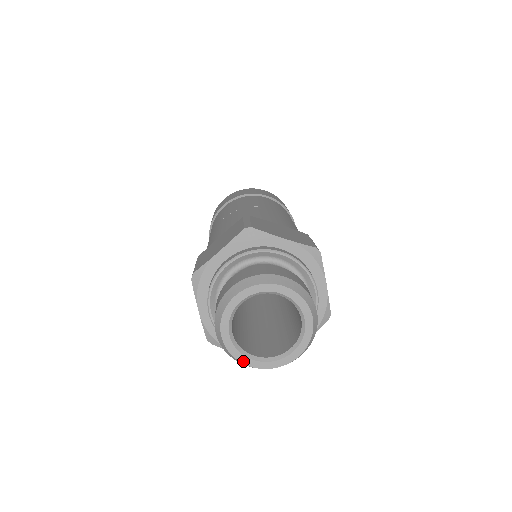
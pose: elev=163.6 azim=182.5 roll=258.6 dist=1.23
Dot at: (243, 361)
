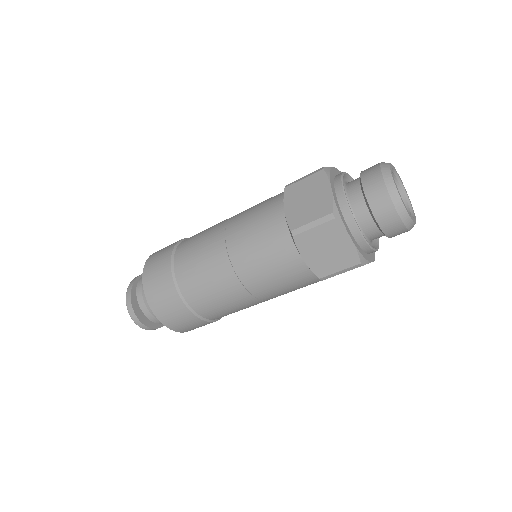
Dot at: (414, 221)
